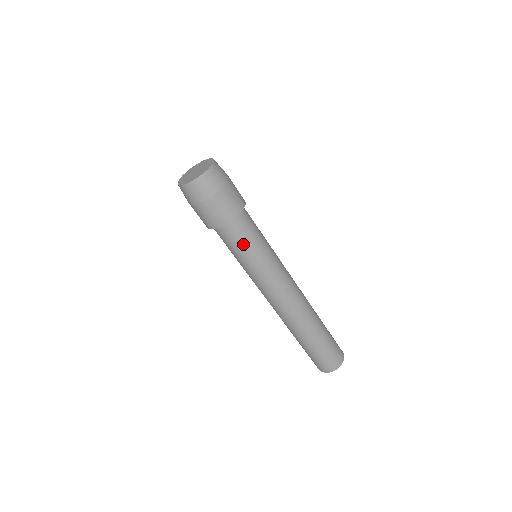
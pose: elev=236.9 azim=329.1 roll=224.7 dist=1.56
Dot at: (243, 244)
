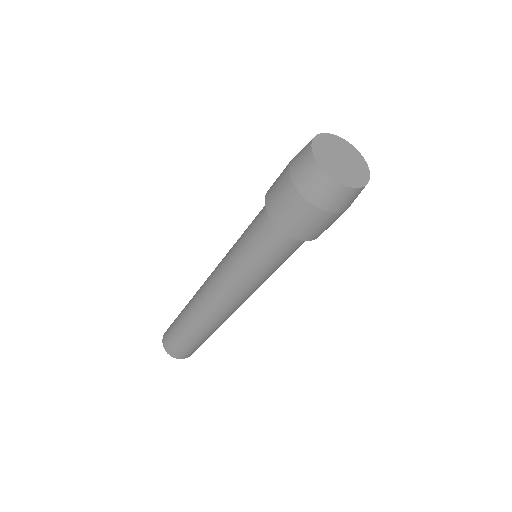
Dot at: (271, 255)
